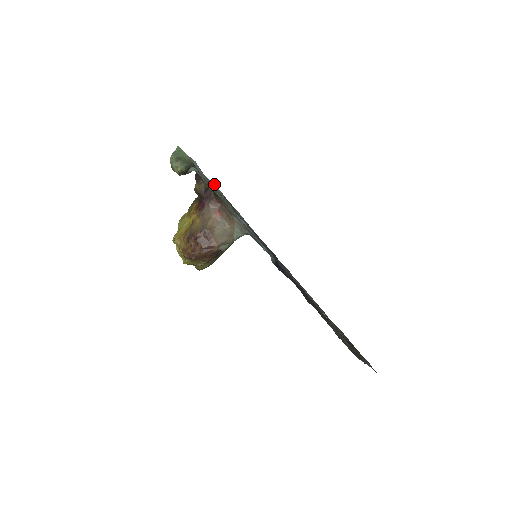
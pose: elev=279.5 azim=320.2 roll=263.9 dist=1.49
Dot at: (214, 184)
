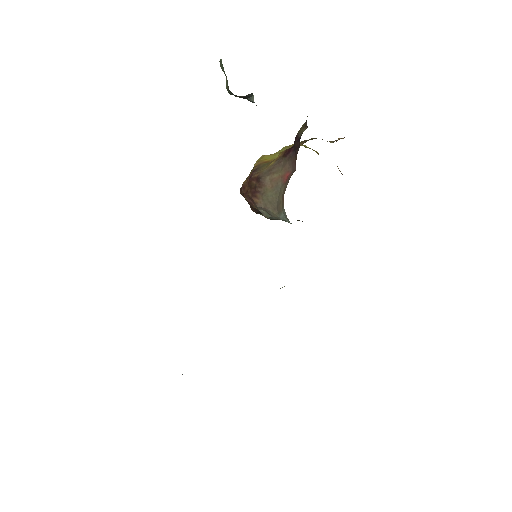
Dot at: occluded
